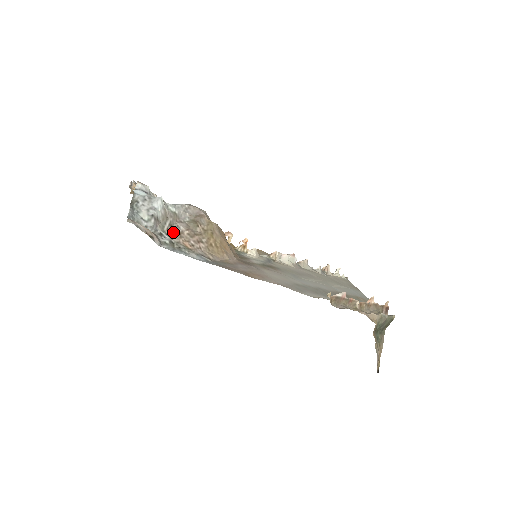
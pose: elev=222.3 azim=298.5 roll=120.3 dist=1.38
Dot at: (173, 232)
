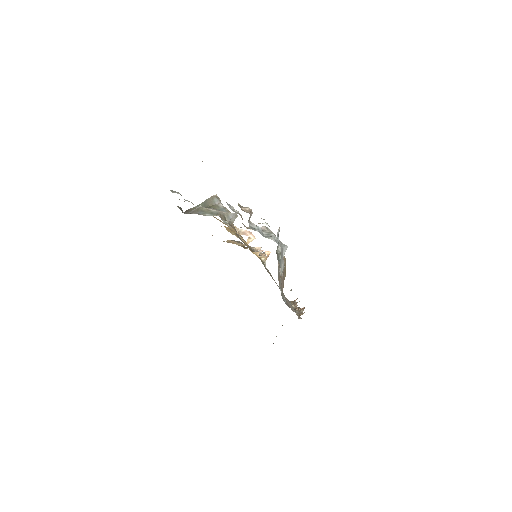
Dot at: (279, 277)
